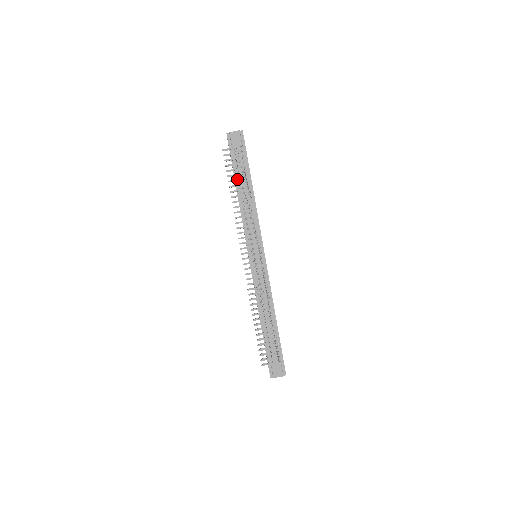
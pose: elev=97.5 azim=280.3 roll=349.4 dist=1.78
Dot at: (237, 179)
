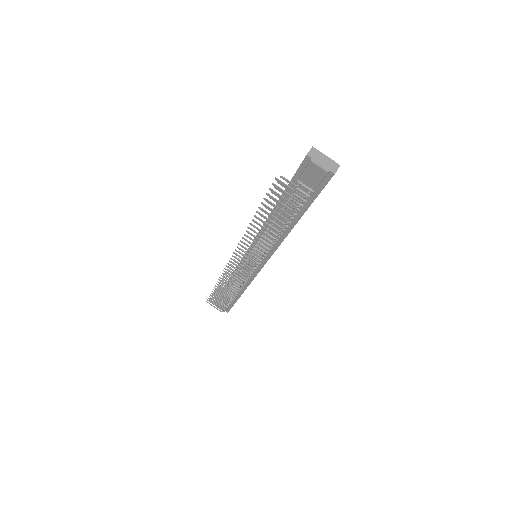
Dot at: (272, 216)
